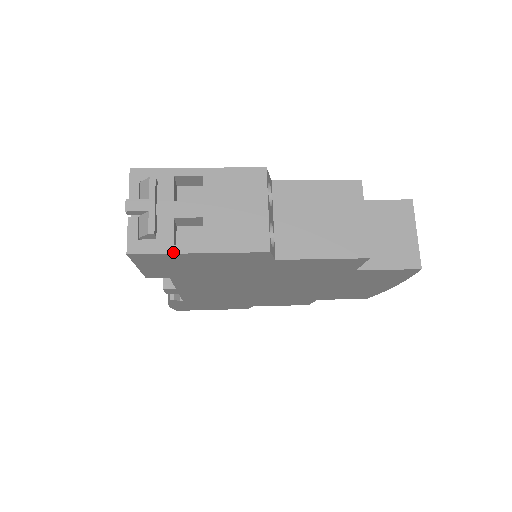
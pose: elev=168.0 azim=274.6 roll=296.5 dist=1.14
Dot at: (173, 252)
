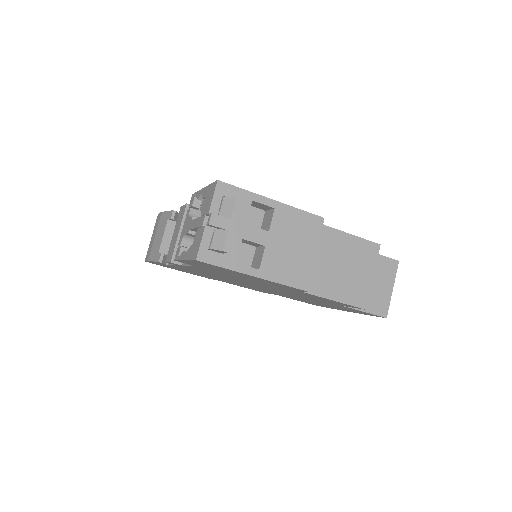
Dot at: (234, 269)
